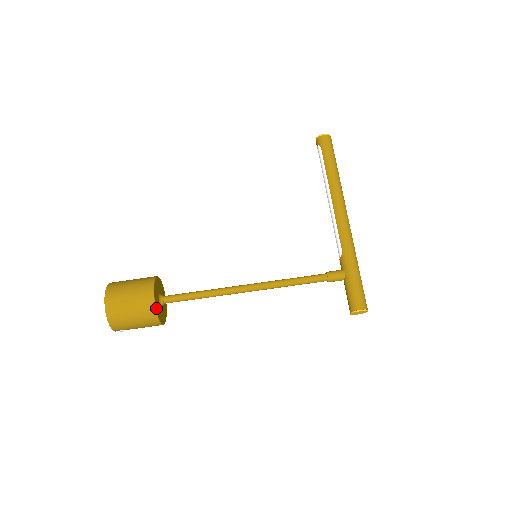
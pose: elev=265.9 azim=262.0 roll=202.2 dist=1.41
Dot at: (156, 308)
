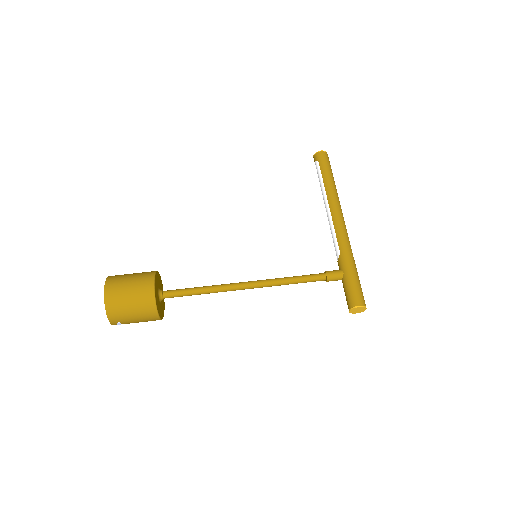
Dot at: (156, 299)
